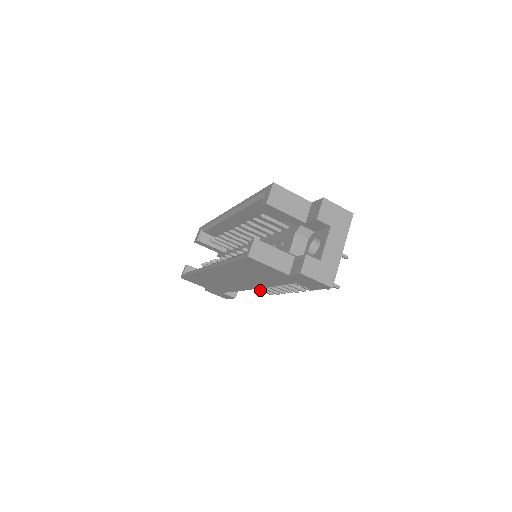
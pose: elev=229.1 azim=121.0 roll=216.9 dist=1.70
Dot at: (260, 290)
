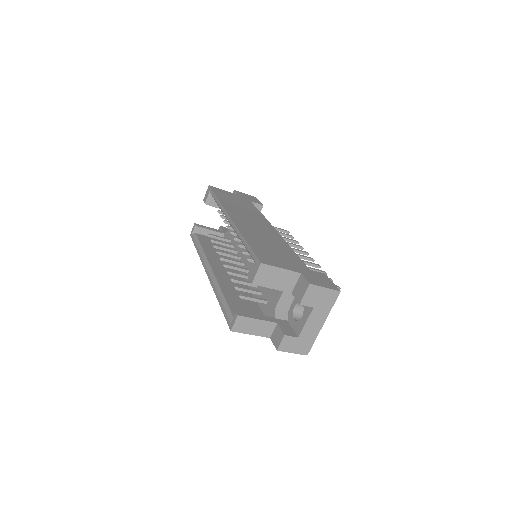
Dot at: occluded
